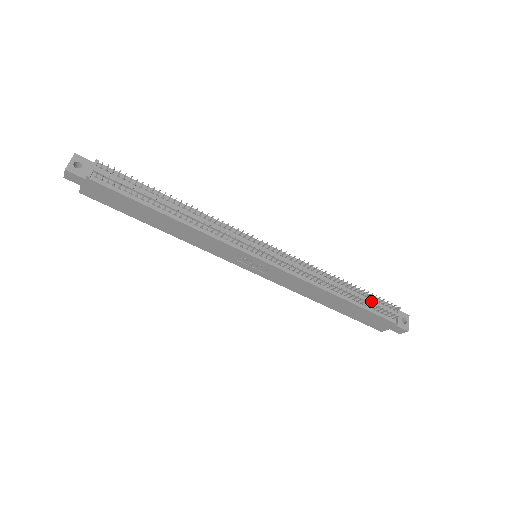
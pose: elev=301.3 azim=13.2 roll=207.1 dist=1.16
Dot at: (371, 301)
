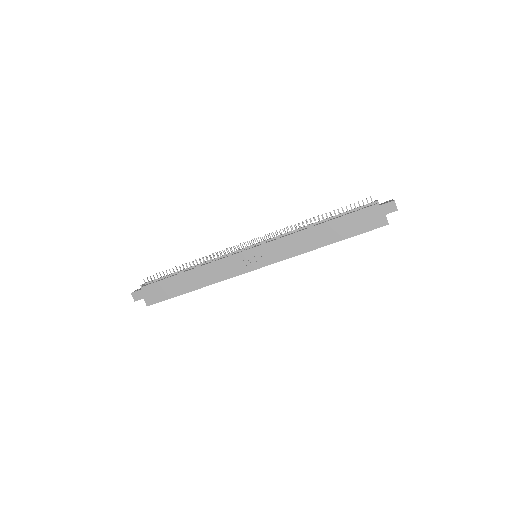
Dot at: (347, 211)
